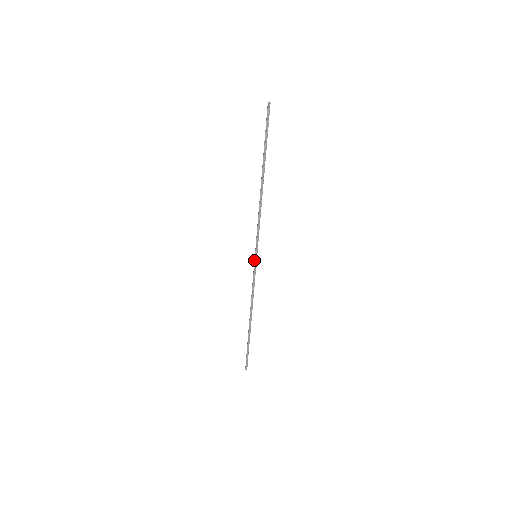
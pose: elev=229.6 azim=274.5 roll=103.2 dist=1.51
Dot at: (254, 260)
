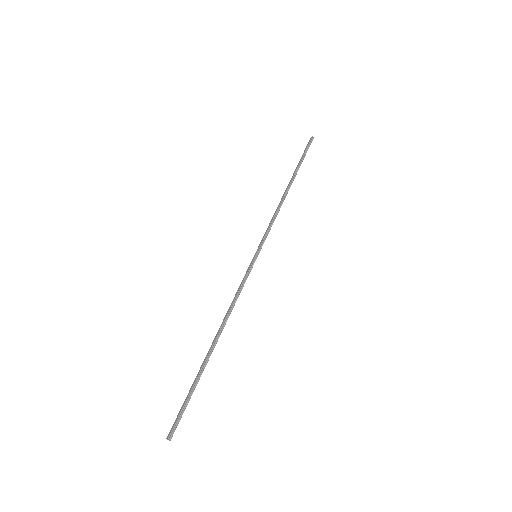
Dot at: (252, 259)
